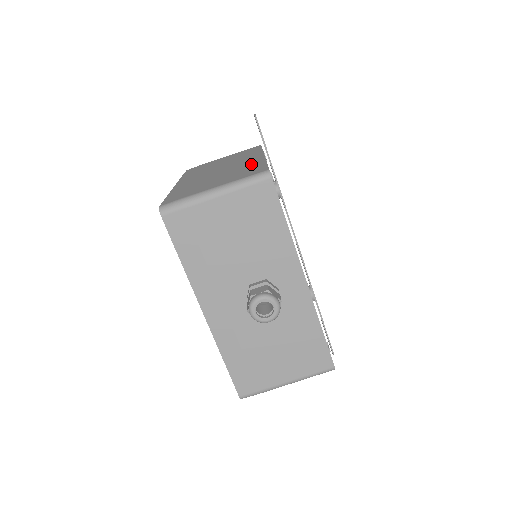
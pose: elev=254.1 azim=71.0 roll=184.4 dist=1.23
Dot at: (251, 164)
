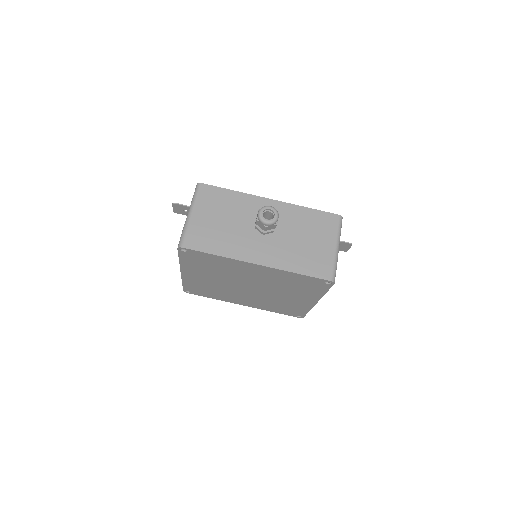
Dot at: occluded
